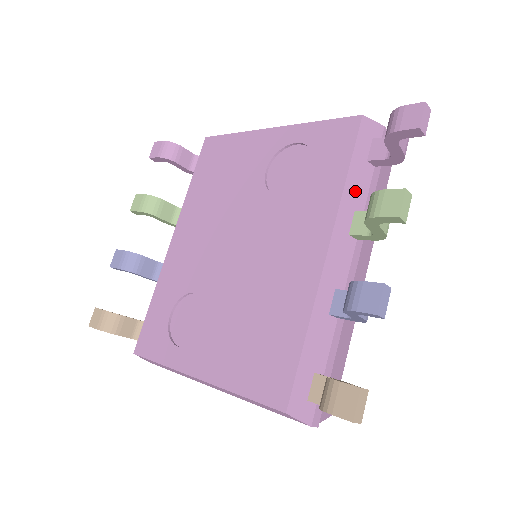
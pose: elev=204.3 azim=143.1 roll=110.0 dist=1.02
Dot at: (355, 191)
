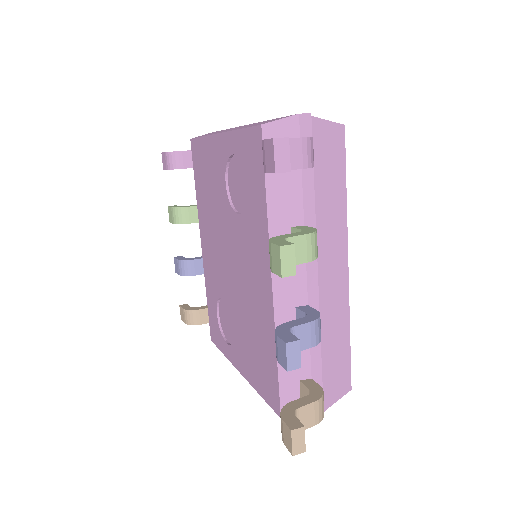
Dot at: (284, 208)
